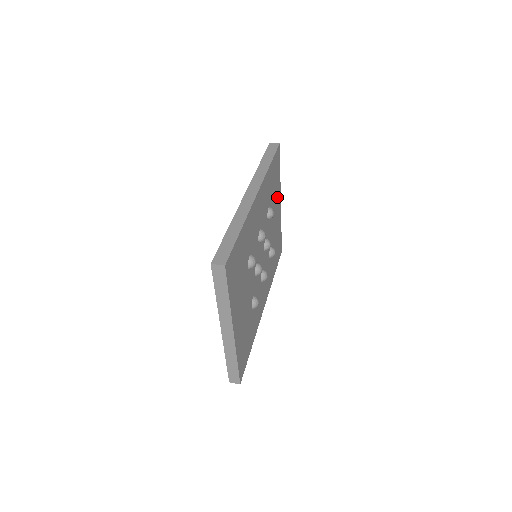
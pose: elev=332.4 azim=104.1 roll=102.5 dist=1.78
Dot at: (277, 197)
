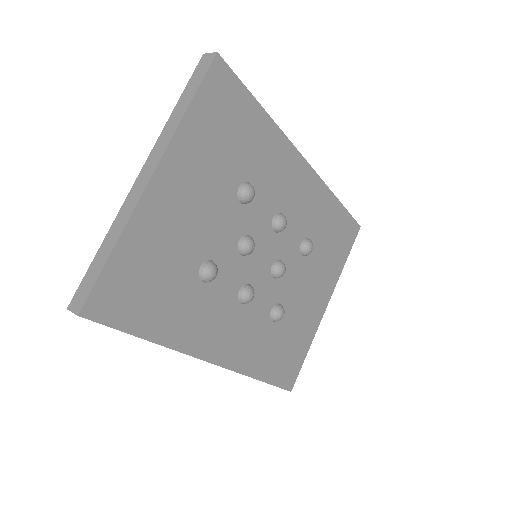
Dot at: (326, 278)
